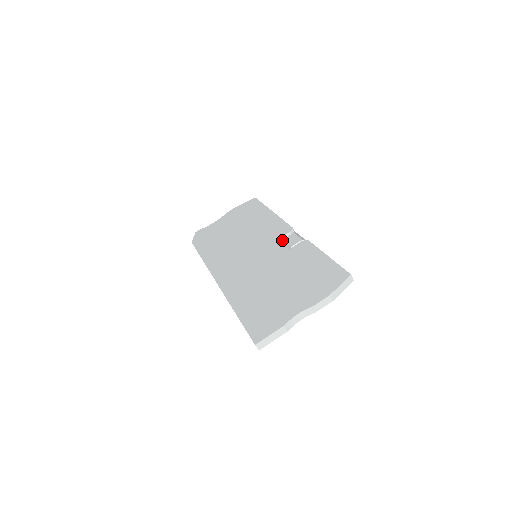
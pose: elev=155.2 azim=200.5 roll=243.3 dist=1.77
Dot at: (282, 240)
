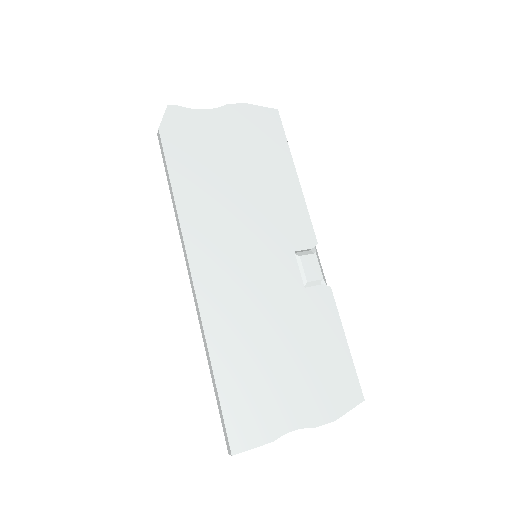
Dot at: (299, 256)
